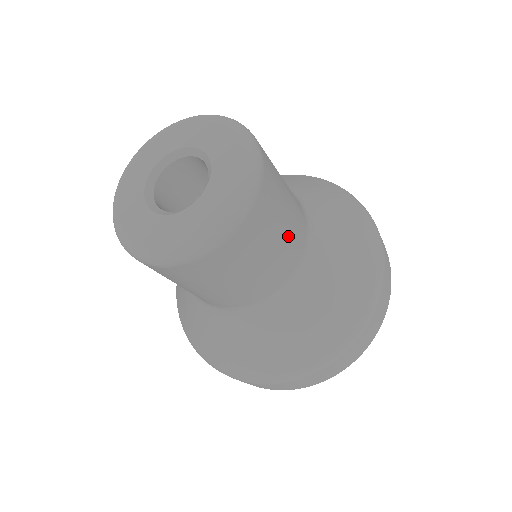
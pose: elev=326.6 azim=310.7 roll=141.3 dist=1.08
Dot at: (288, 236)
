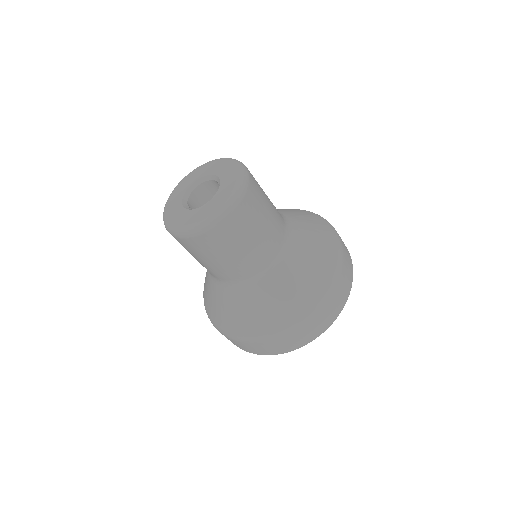
Dot at: (271, 220)
